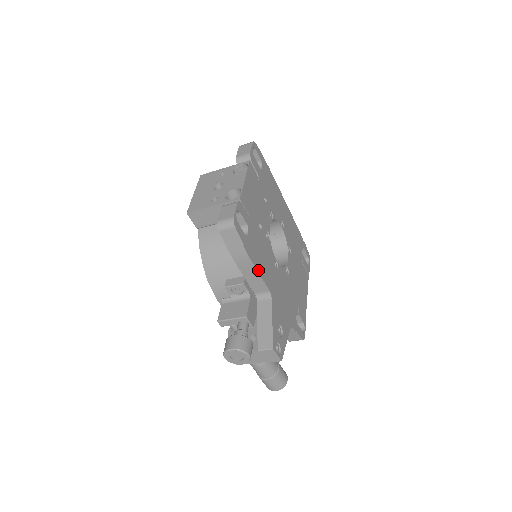
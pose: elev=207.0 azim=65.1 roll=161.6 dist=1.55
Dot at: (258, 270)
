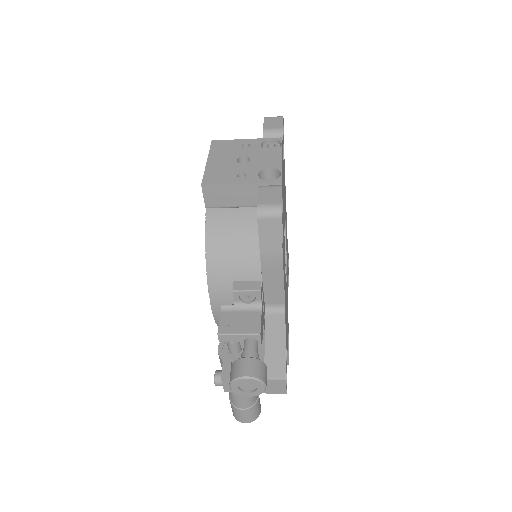
Dot at: occluded
